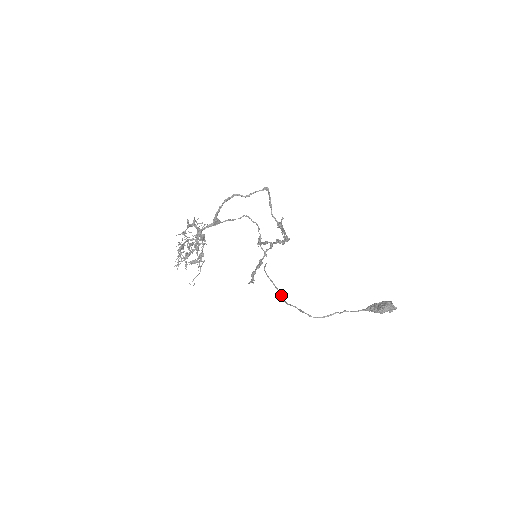
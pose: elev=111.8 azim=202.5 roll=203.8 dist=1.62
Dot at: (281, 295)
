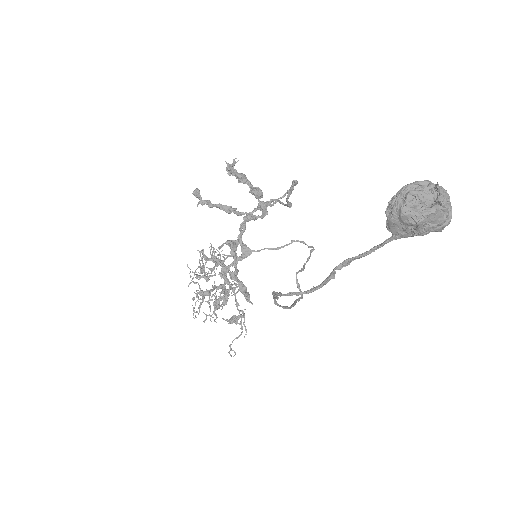
Dot at: (290, 306)
